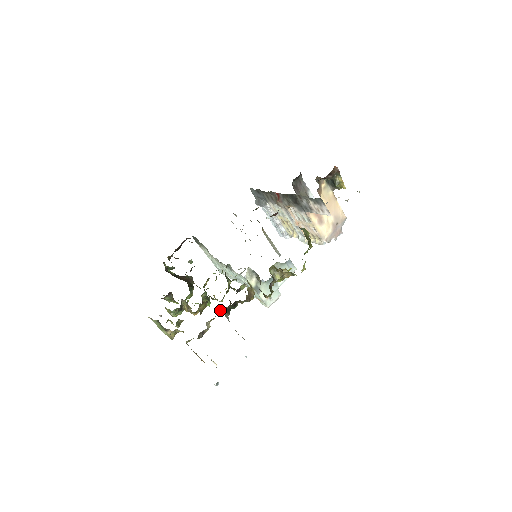
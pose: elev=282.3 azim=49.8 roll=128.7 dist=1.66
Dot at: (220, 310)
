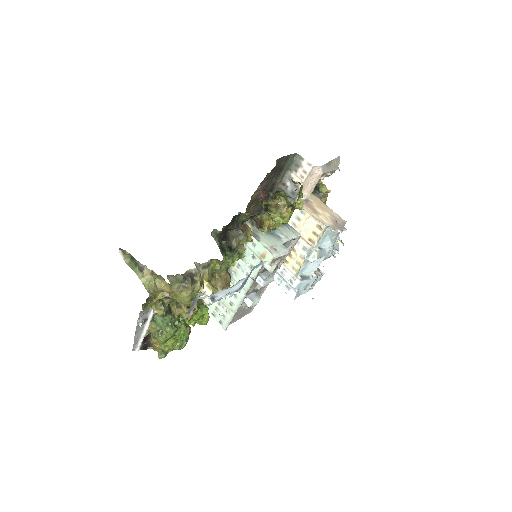
Dot at: (216, 276)
